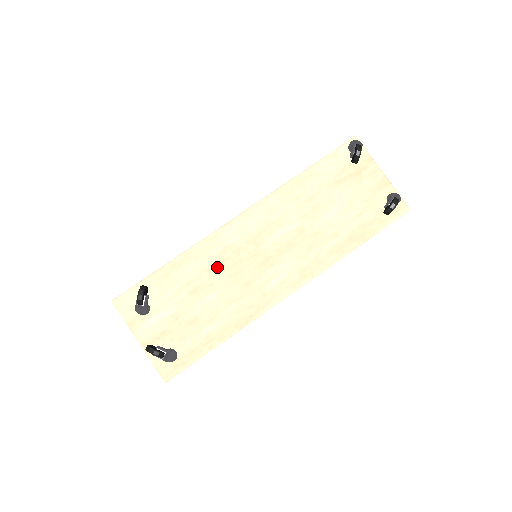
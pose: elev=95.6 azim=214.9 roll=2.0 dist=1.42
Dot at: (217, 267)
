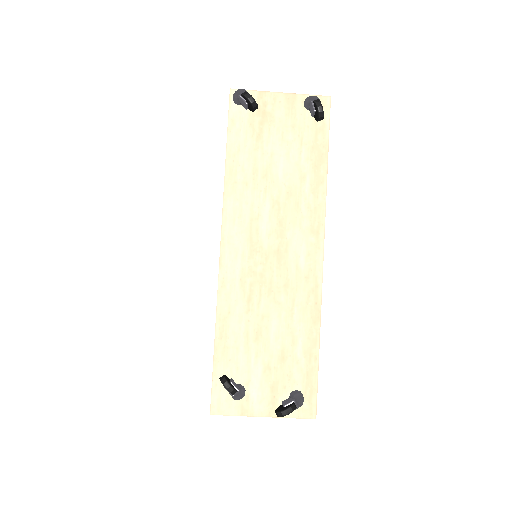
Dot at: (251, 300)
